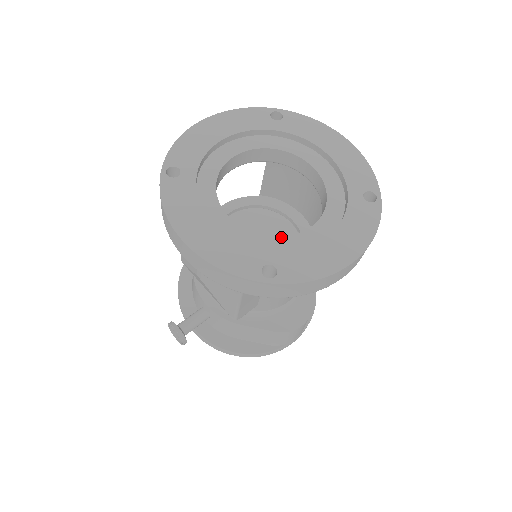
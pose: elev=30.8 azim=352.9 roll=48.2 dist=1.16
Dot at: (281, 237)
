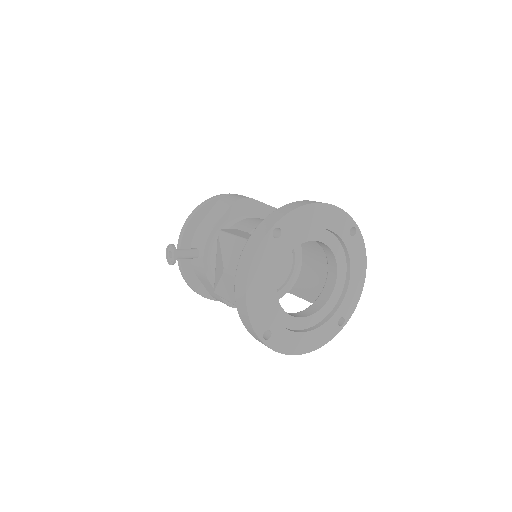
Dot at: (287, 314)
